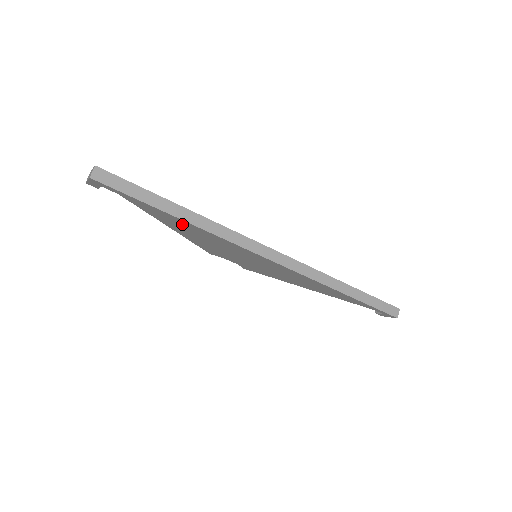
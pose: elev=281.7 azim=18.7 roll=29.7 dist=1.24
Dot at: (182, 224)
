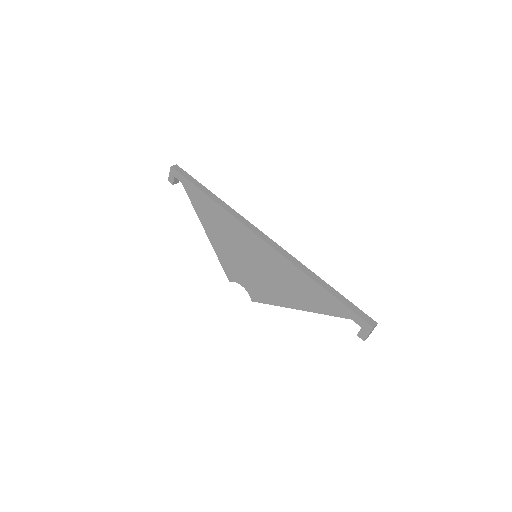
Dot at: (210, 209)
